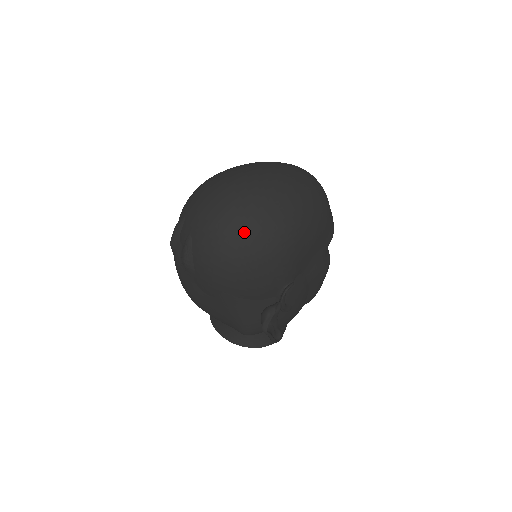
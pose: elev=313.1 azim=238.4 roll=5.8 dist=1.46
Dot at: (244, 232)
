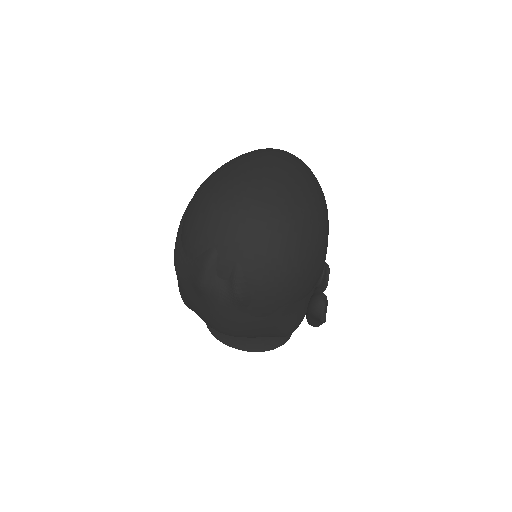
Dot at: (298, 235)
